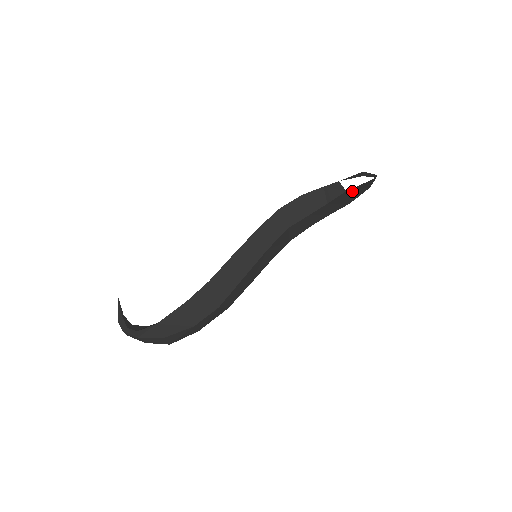
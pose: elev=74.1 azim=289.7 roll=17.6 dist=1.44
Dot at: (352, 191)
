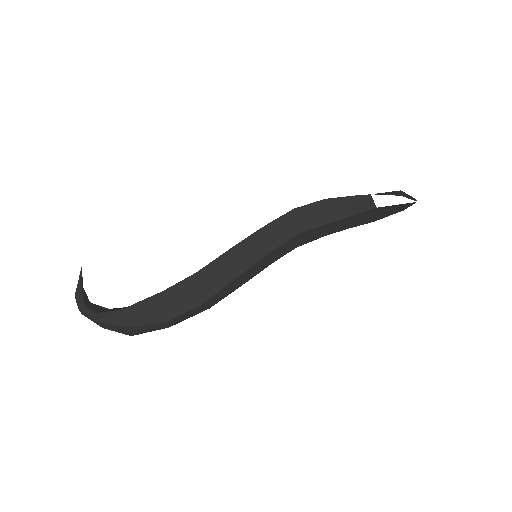
Dot at: (383, 209)
